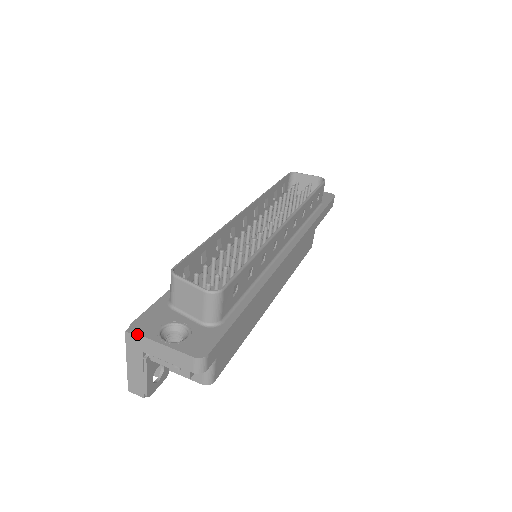
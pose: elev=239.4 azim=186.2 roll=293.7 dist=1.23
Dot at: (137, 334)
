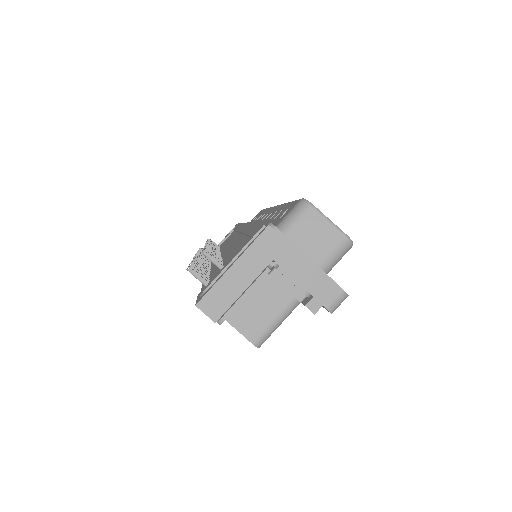
Dot at: occluded
